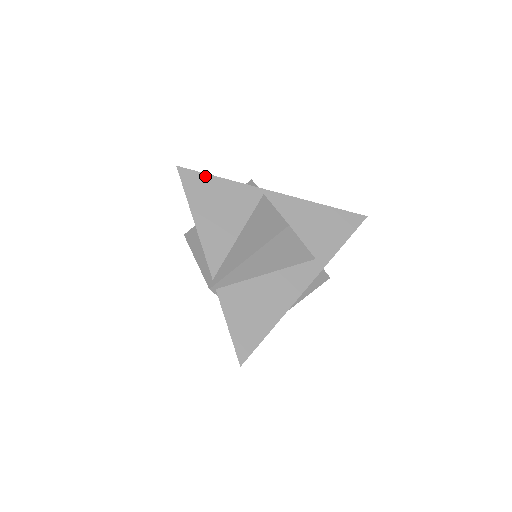
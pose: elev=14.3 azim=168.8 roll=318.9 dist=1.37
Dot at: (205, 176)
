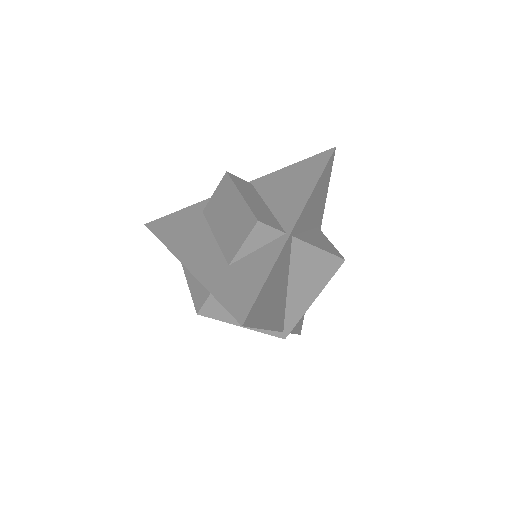
Dot at: (261, 294)
